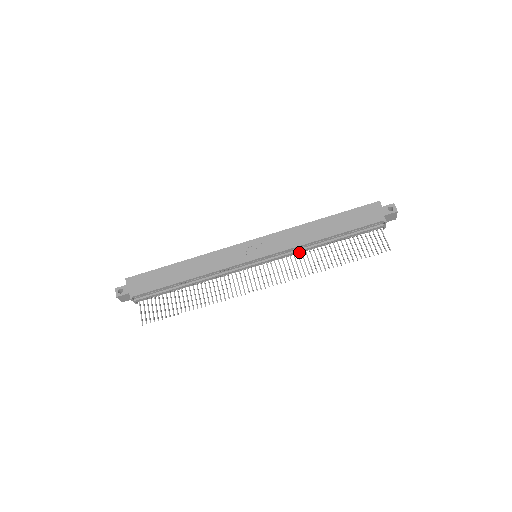
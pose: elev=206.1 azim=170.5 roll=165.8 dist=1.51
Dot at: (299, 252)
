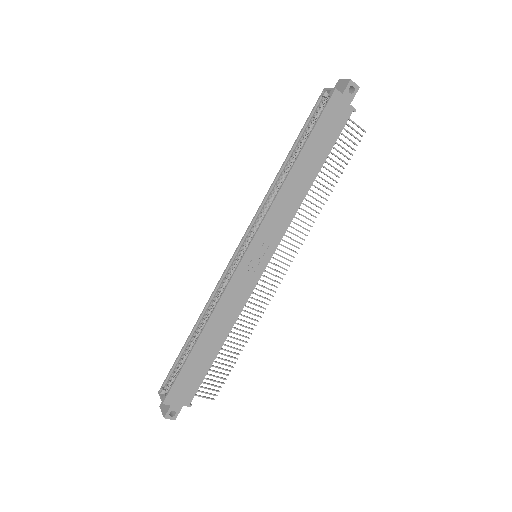
Dot at: occluded
